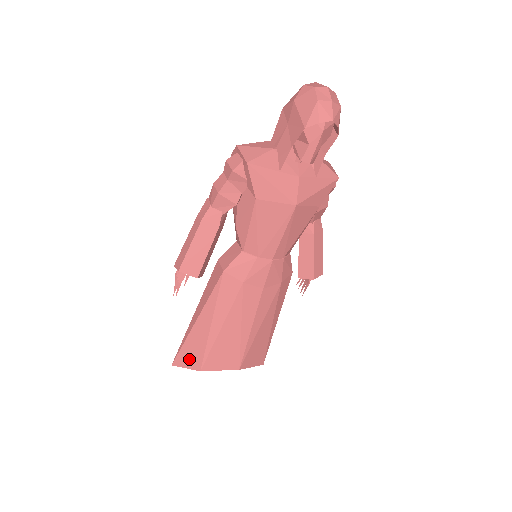
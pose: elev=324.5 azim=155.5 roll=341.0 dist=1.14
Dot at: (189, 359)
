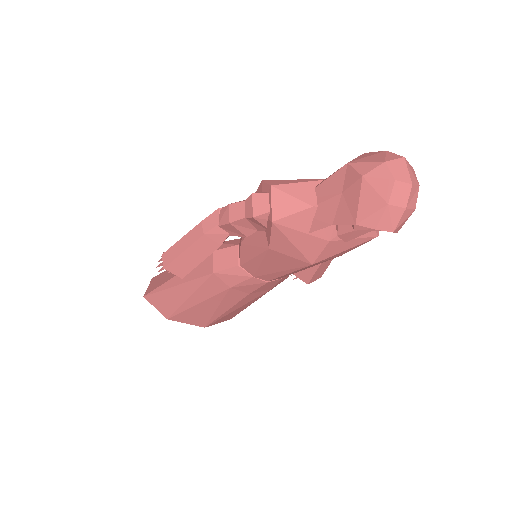
Dot at: (160, 305)
